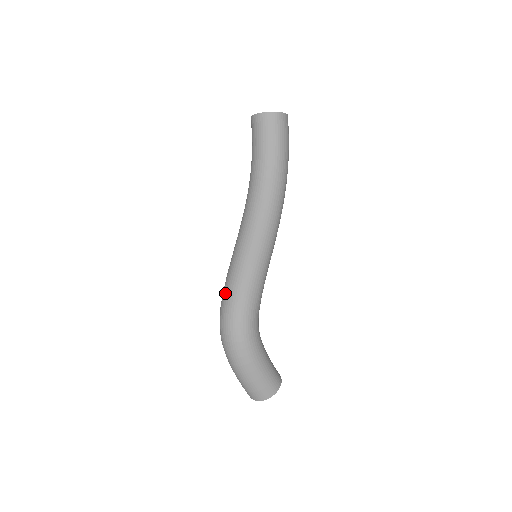
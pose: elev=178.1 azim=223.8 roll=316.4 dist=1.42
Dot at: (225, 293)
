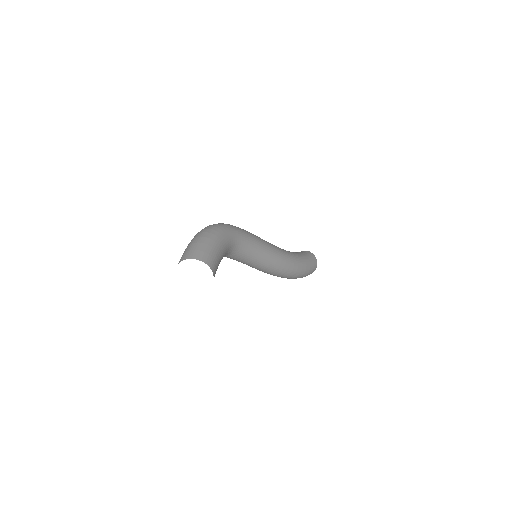
Dot at: occluded
